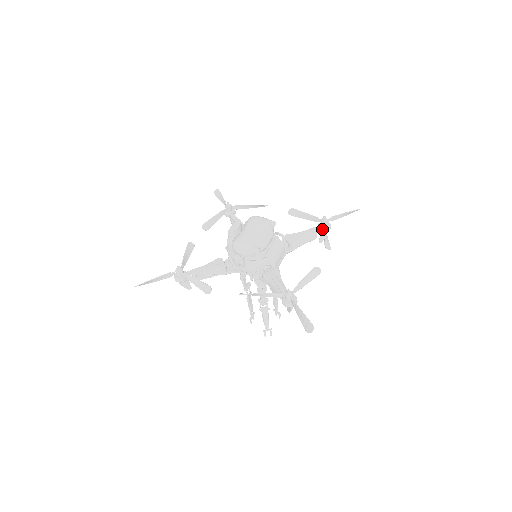
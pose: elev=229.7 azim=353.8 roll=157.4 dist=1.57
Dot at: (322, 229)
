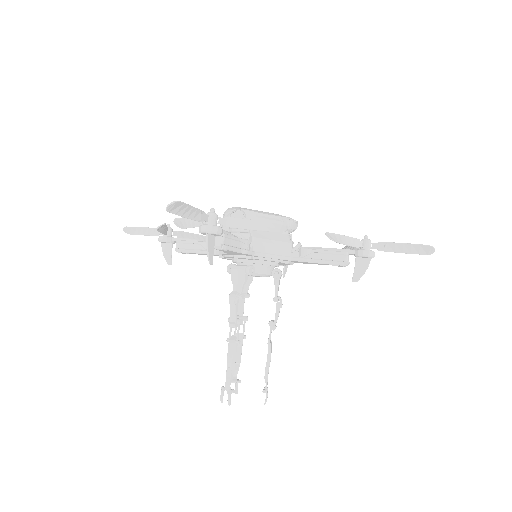
Dot at: (356, 250)
